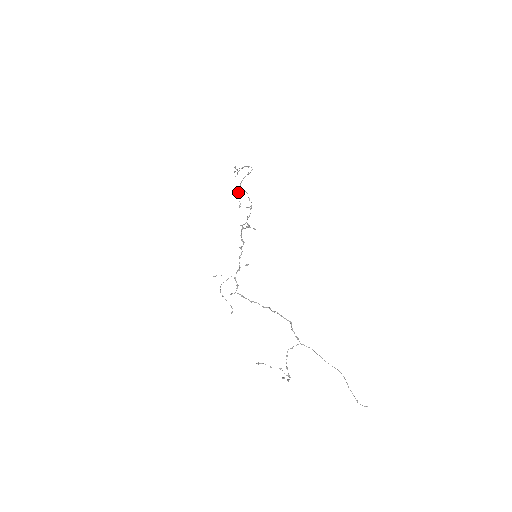
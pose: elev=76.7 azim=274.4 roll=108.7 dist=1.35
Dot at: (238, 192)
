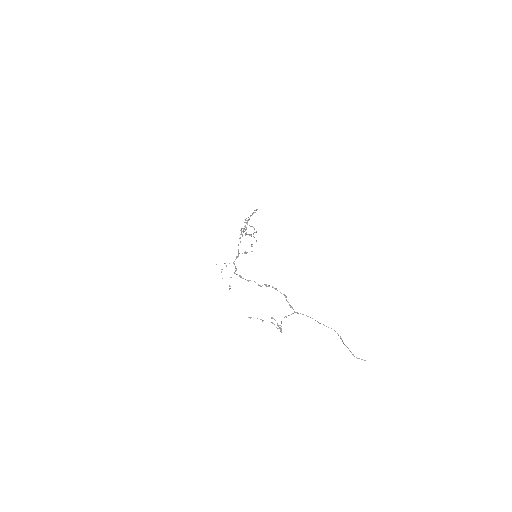
Dot at: (245, 225)
